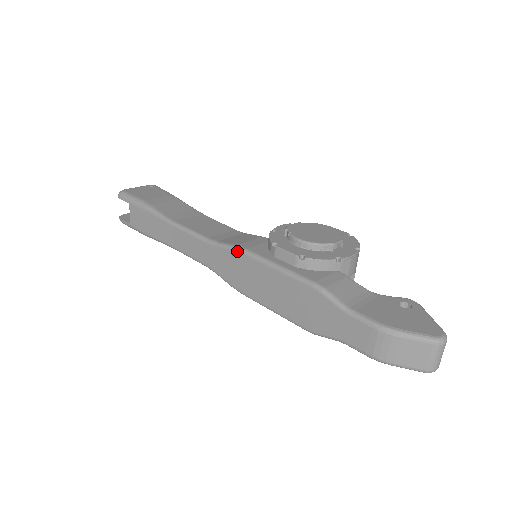
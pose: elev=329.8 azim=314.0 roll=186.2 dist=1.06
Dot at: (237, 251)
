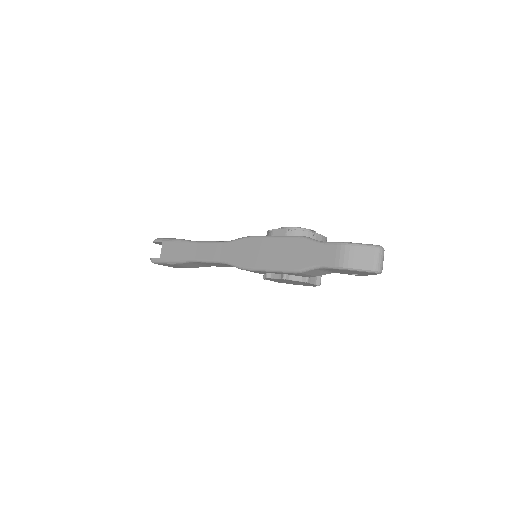
Dot at: (245, 238)
